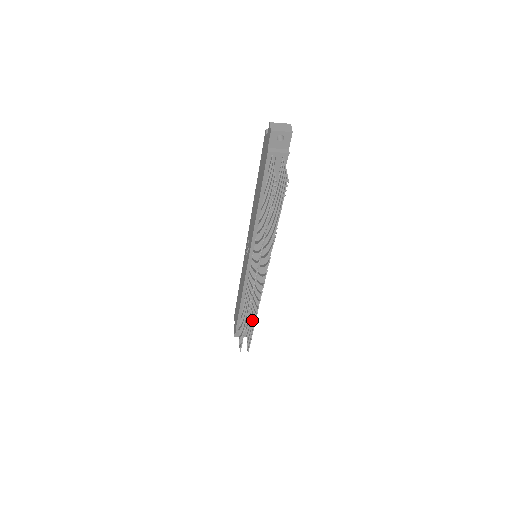
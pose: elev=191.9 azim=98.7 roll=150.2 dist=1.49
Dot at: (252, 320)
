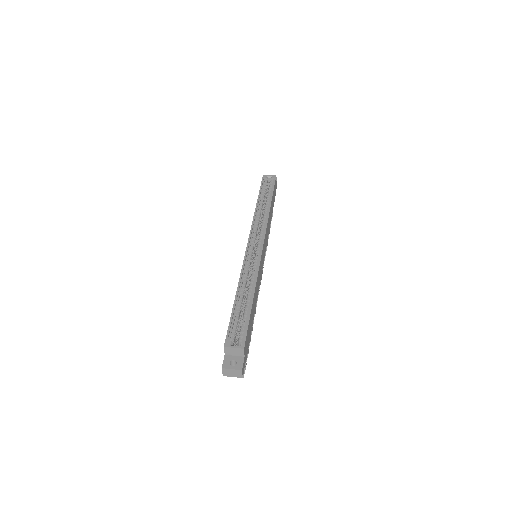
Dot at: occluded
